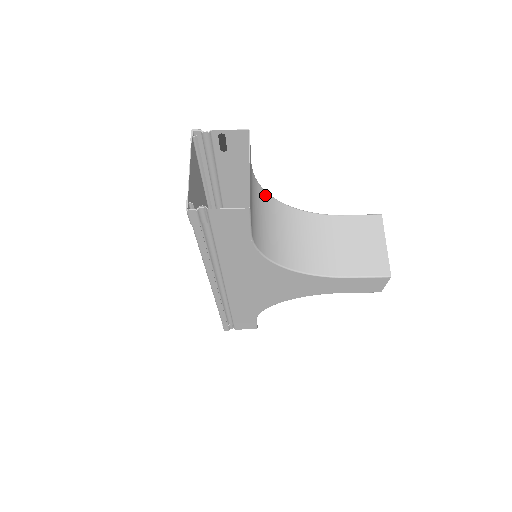
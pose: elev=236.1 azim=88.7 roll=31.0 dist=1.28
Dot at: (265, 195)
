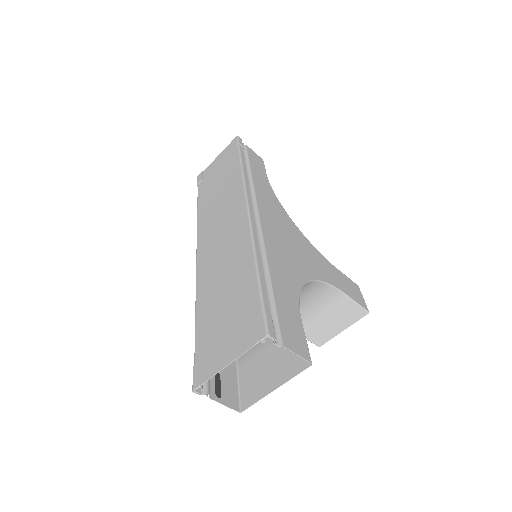
Dot at: occluded
